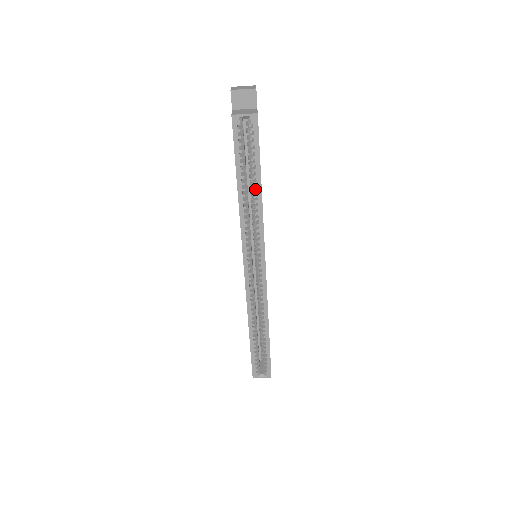
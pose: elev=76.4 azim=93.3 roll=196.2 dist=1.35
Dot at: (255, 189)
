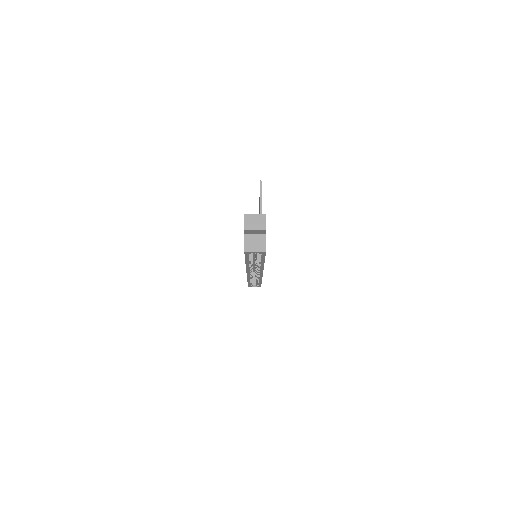
Dot at: (259, 263)
